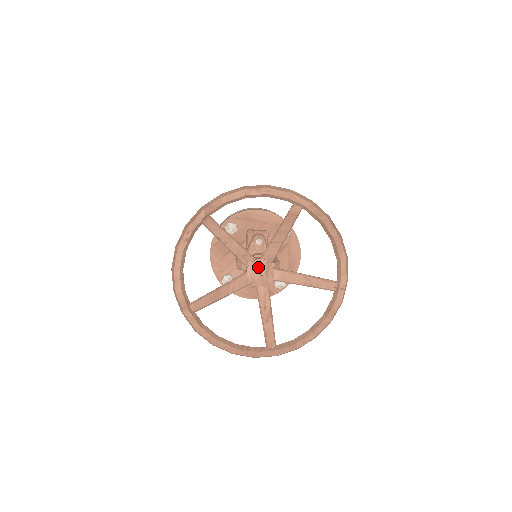
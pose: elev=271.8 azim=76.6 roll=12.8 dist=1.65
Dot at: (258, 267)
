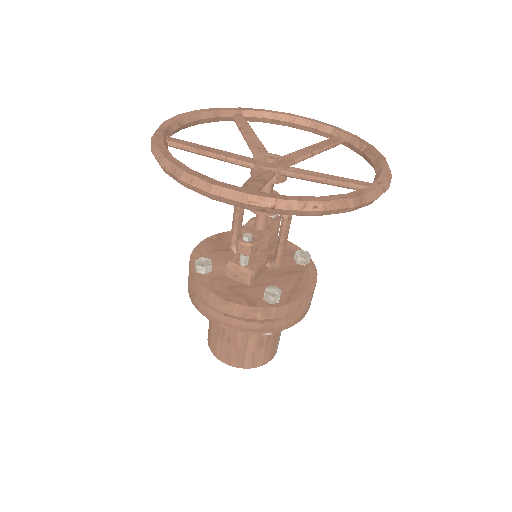
Dot at: occluded
